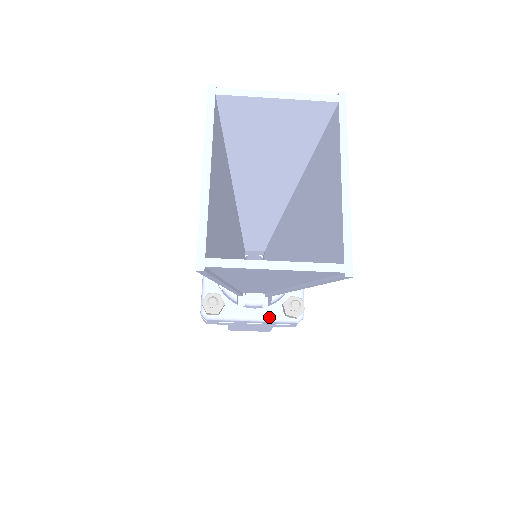
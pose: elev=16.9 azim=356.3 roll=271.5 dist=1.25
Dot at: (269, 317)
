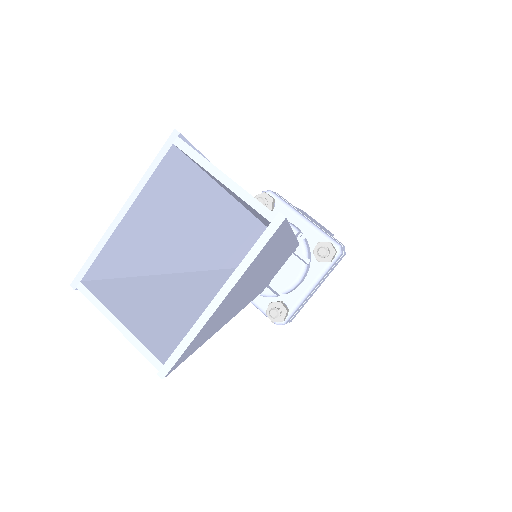
Dot at: (256, 303)
